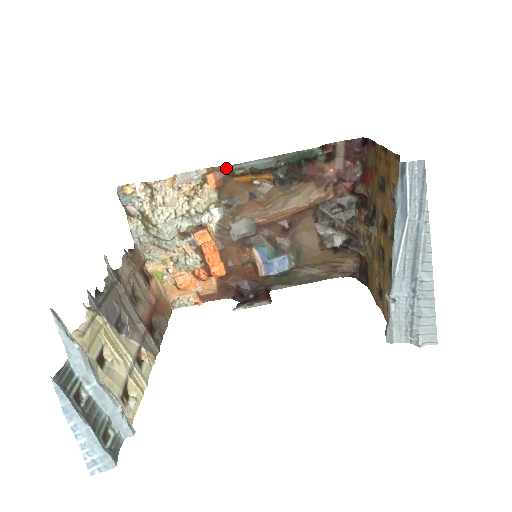
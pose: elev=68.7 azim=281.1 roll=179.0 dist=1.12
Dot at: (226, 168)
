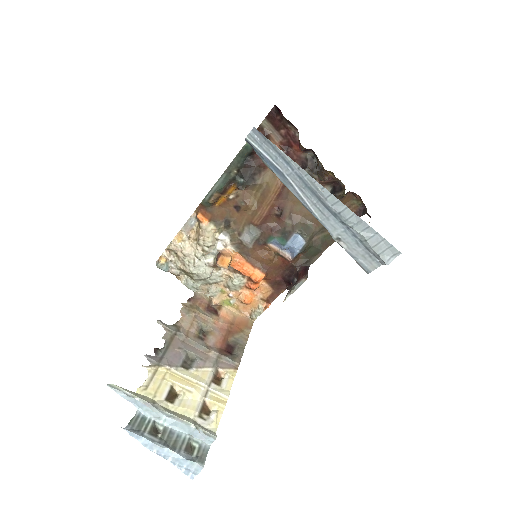
Dot at: (203, 203)
